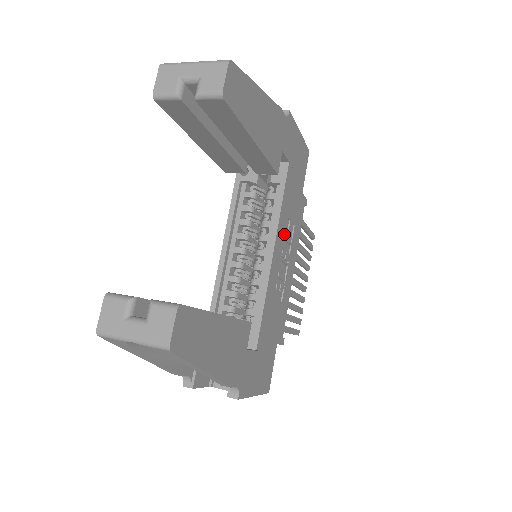
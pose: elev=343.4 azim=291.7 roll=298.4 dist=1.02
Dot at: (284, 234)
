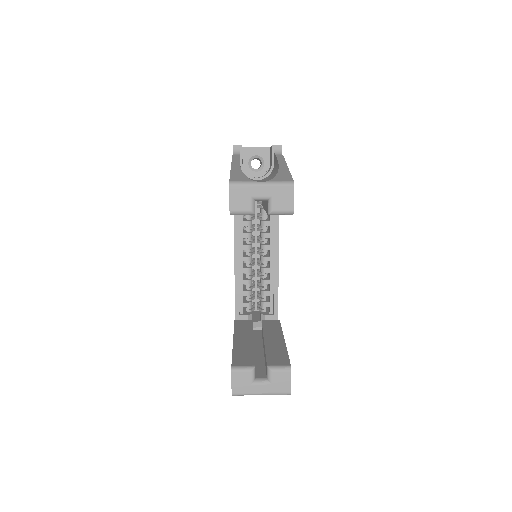
Dot at: occluded
